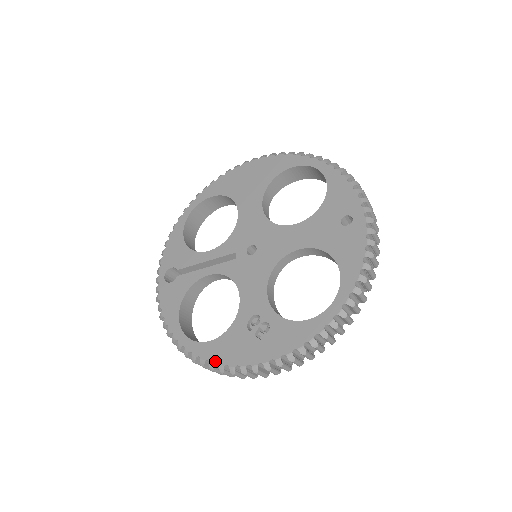
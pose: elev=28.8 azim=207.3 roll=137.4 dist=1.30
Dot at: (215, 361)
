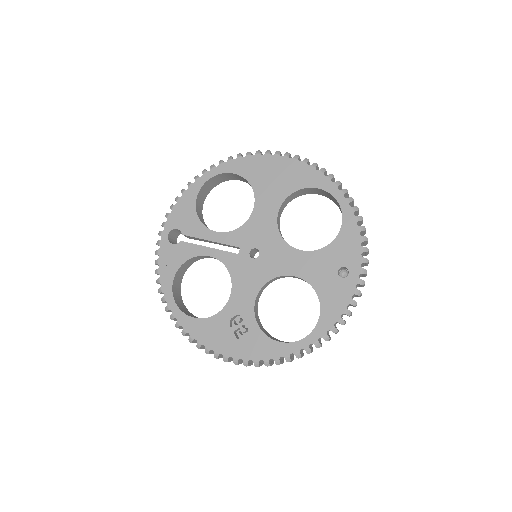
Dot at: (195, 337)
